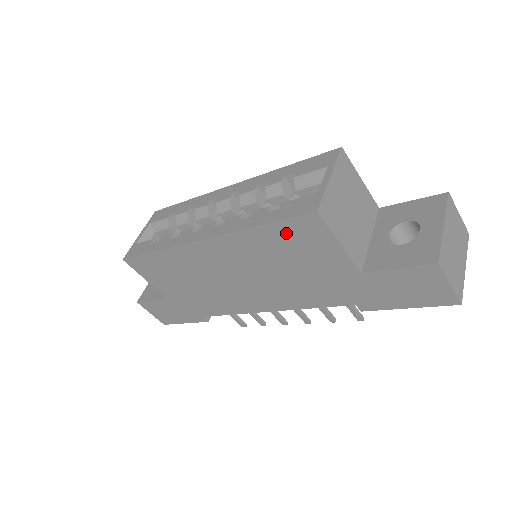
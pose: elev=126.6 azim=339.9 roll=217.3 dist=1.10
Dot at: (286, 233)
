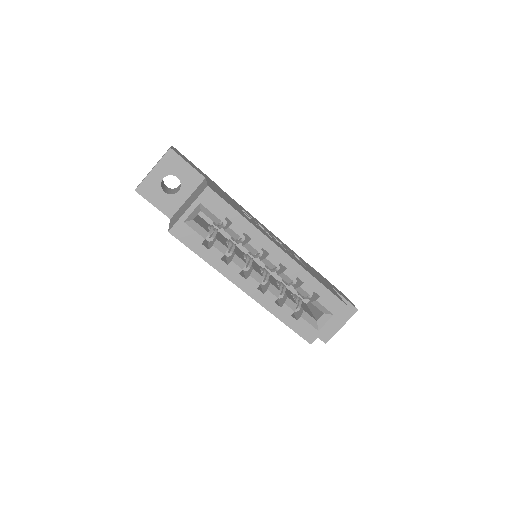
Dot at: occluded
